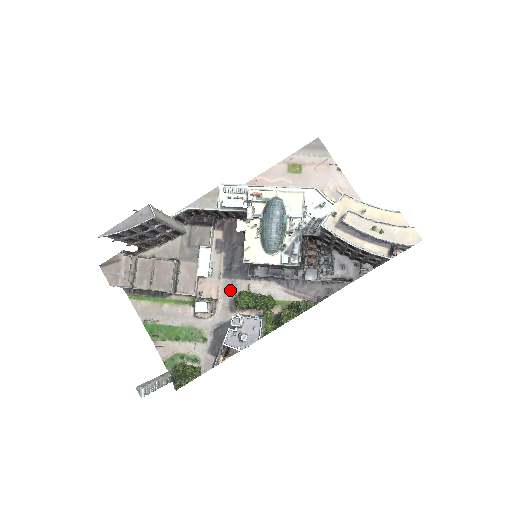
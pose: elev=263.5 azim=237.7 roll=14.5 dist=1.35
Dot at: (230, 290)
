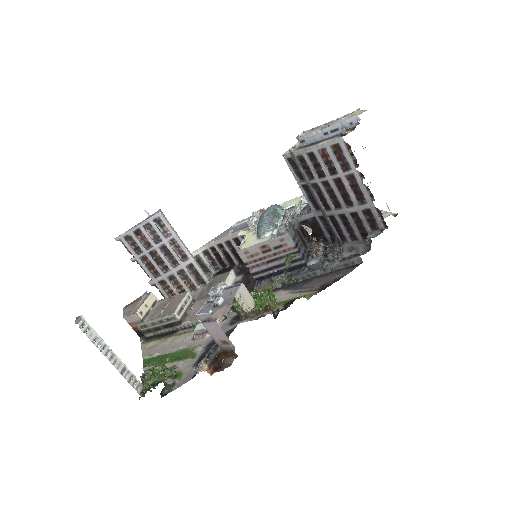
Dot at: occluded
